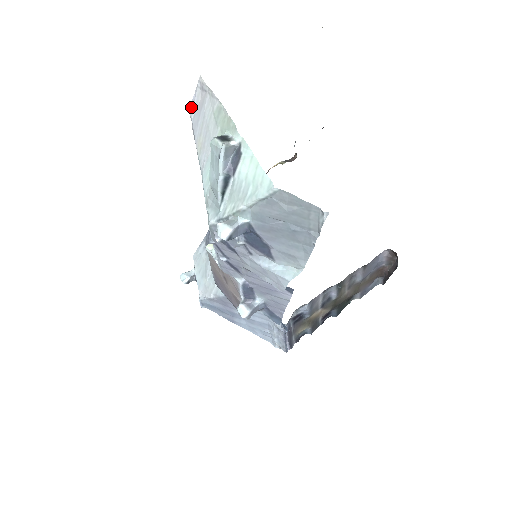
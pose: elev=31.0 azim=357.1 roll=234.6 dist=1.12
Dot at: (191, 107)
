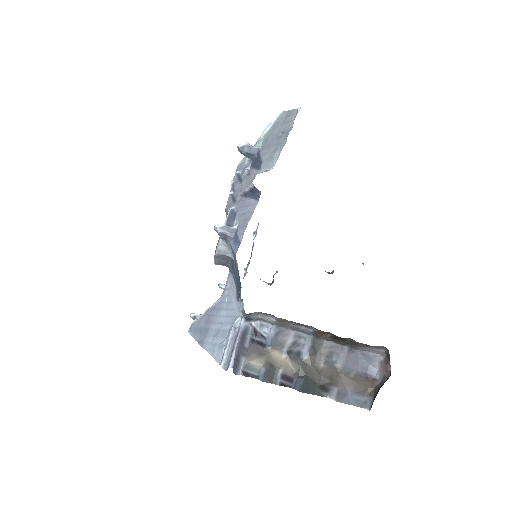
Dot at: occluded
